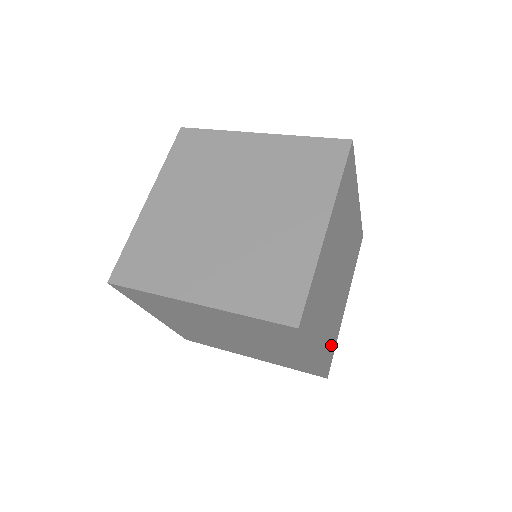
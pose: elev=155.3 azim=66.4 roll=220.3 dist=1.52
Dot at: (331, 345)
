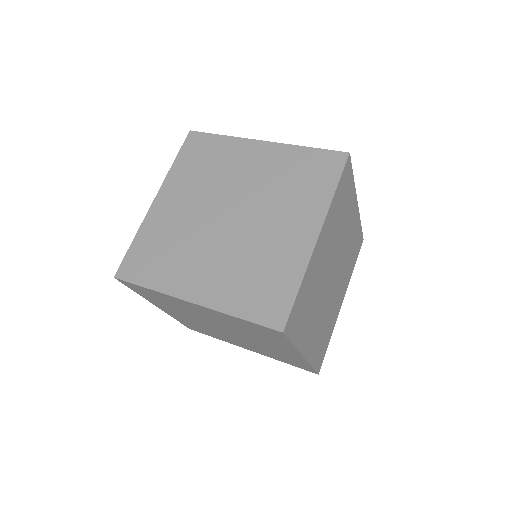
Dot at: (323, 344)
